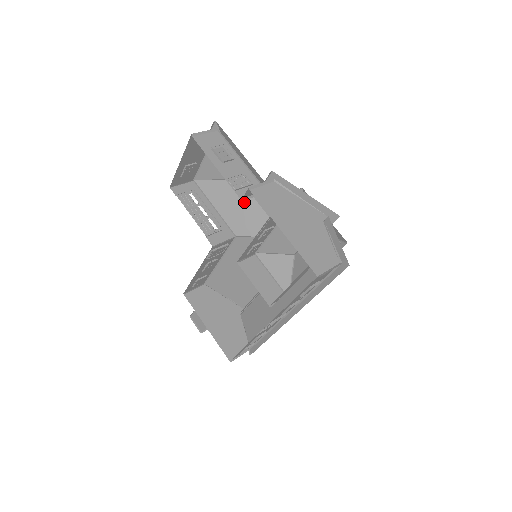
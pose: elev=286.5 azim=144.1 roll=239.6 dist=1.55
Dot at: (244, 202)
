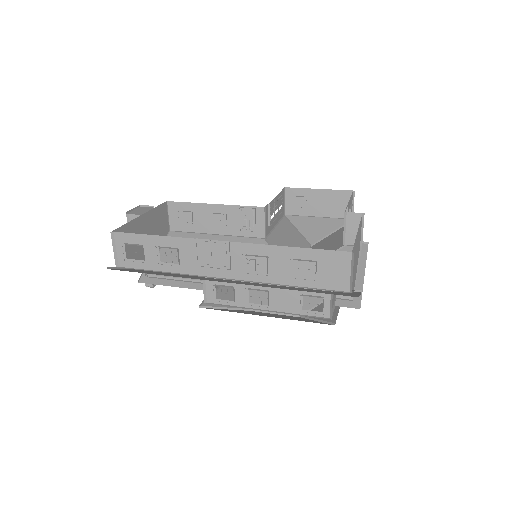
Dot at: occluded
